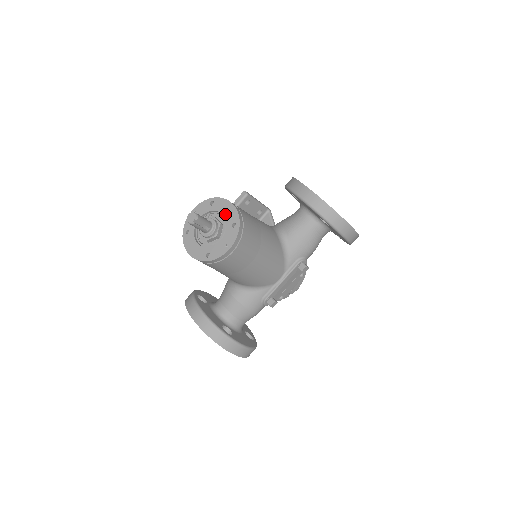
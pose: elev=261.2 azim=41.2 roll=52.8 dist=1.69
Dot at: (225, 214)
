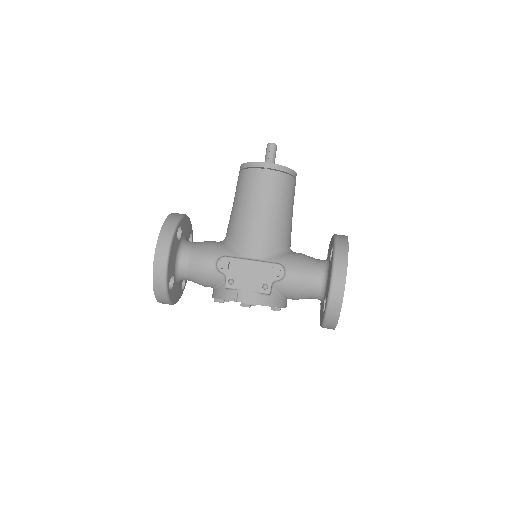
Dot at: occluded
